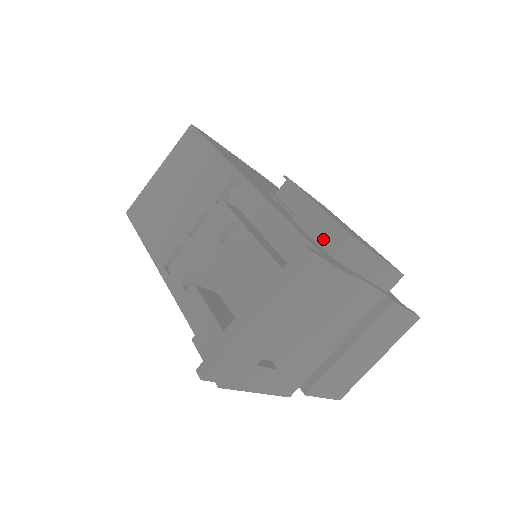
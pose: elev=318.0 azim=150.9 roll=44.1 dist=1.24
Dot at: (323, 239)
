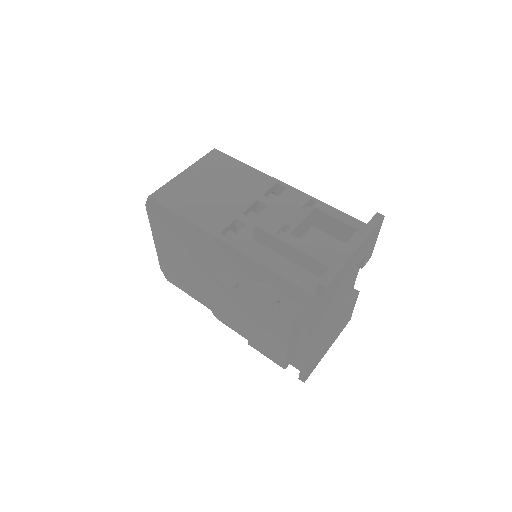
Dot at: occluded
